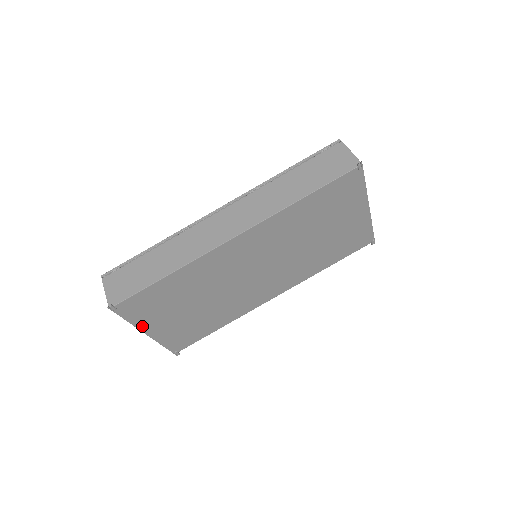
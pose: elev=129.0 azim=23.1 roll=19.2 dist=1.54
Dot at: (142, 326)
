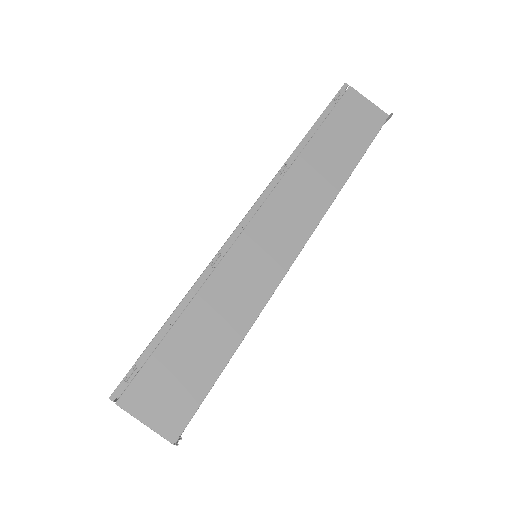
Dot at: occluded
